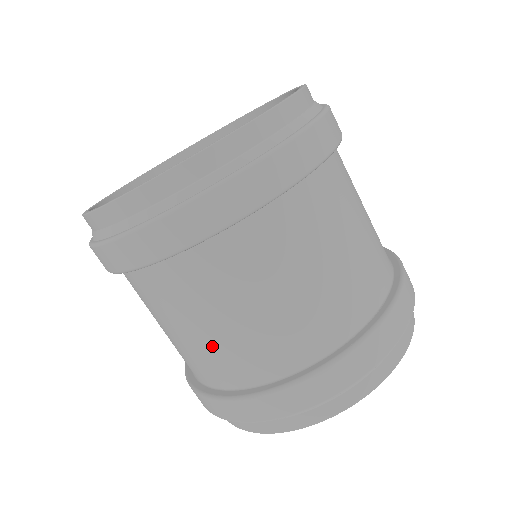
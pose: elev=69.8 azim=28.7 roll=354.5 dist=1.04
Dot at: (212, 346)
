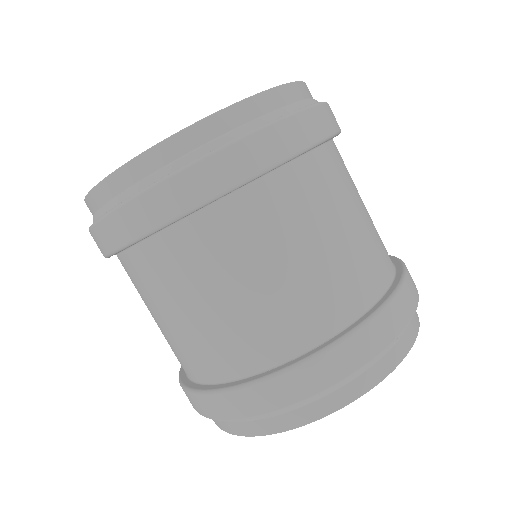
Dot at: (167, 336)
